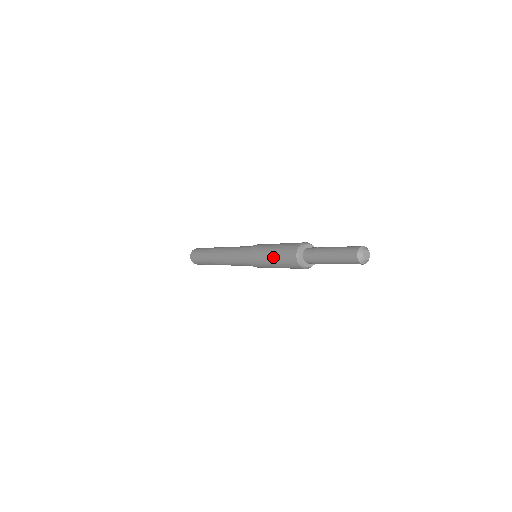
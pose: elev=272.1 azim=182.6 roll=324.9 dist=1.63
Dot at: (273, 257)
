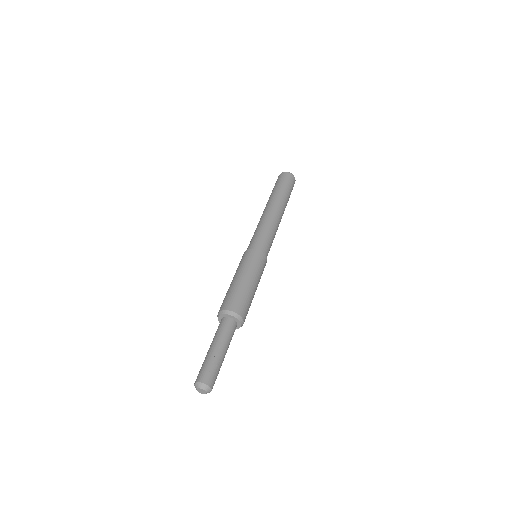
Dot at: (230, 284)
